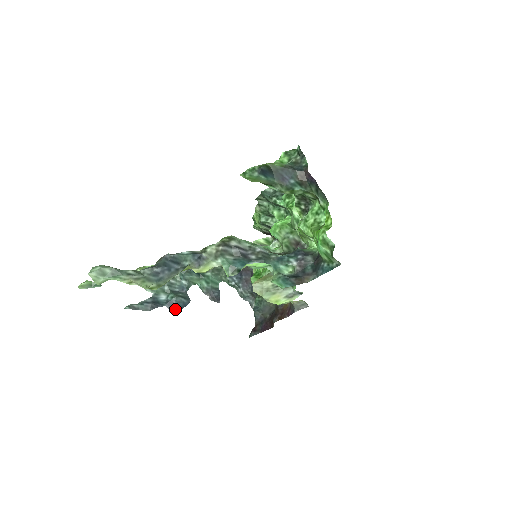
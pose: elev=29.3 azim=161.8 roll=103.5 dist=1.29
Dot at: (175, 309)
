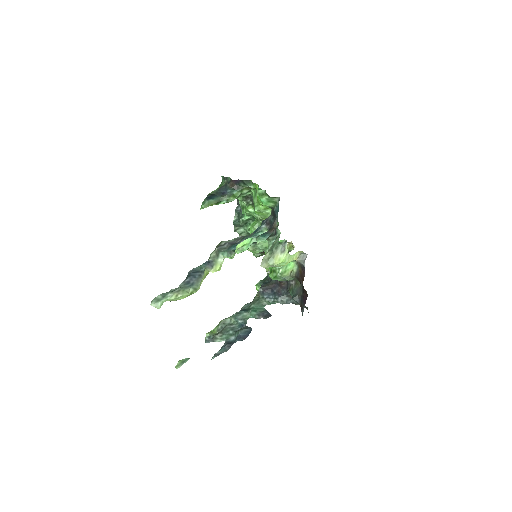
Dot at: (244, 338)
